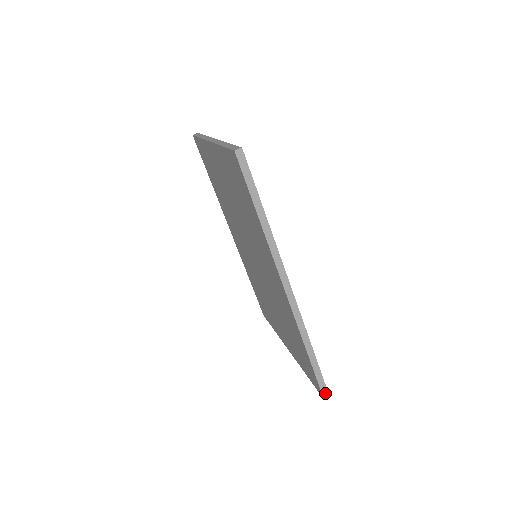
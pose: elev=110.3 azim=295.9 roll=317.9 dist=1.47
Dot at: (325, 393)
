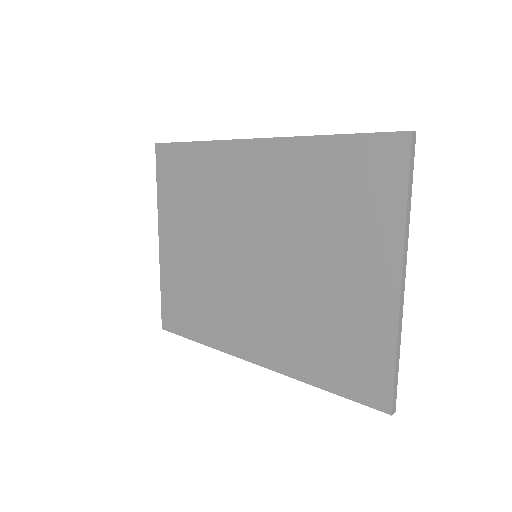
Dot at: (403, 132)
